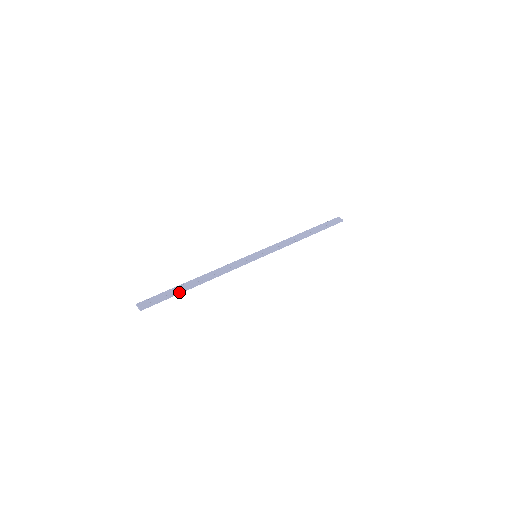
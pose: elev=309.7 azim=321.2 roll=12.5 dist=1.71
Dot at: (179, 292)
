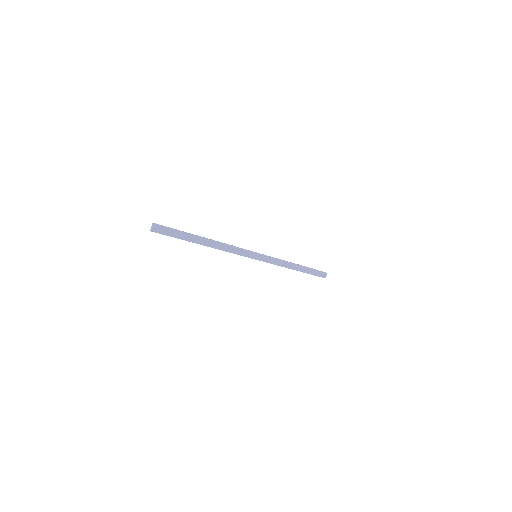
Dot at: (187, 240)
